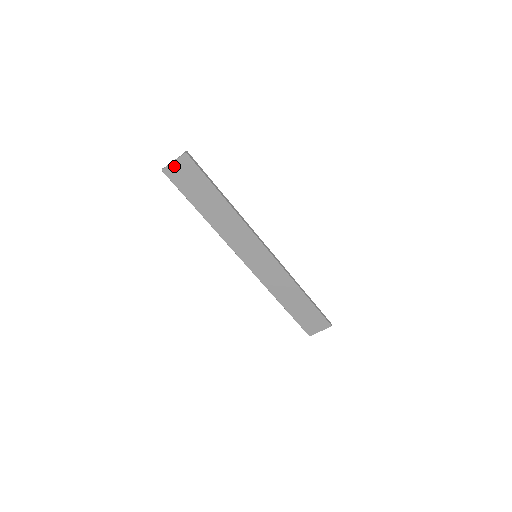
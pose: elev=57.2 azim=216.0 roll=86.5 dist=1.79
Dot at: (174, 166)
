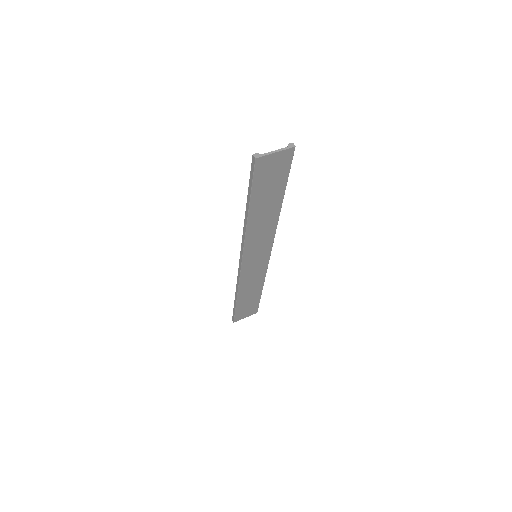
Dot at: (271, 157)
